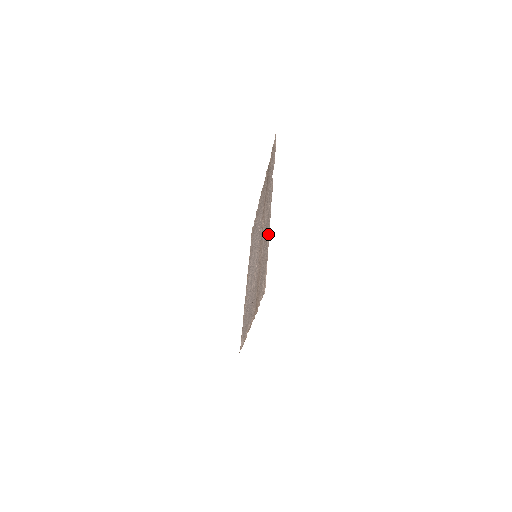
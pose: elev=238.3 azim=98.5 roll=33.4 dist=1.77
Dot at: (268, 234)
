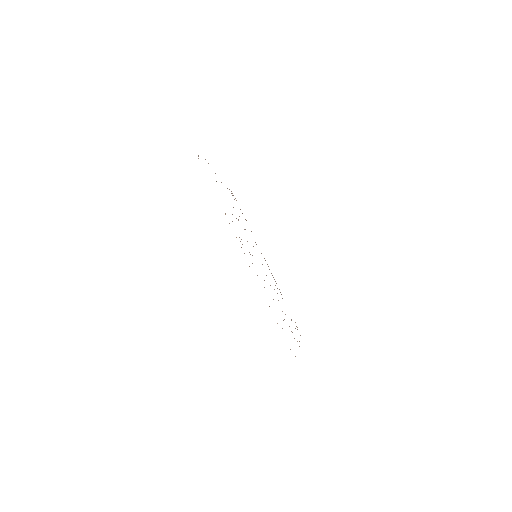
Dot at: occluded
